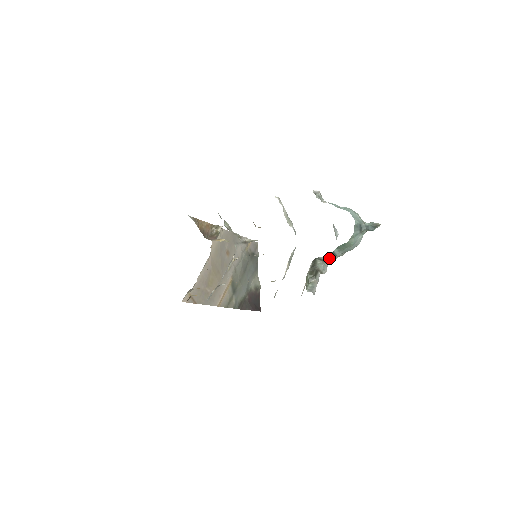
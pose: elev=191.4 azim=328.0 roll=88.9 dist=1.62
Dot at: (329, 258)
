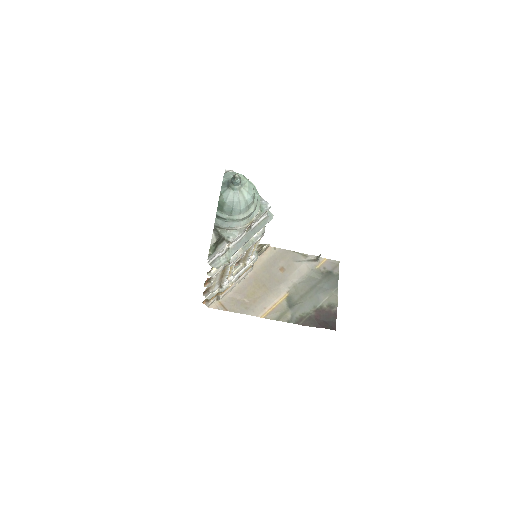
Dot at: (221, 223)
